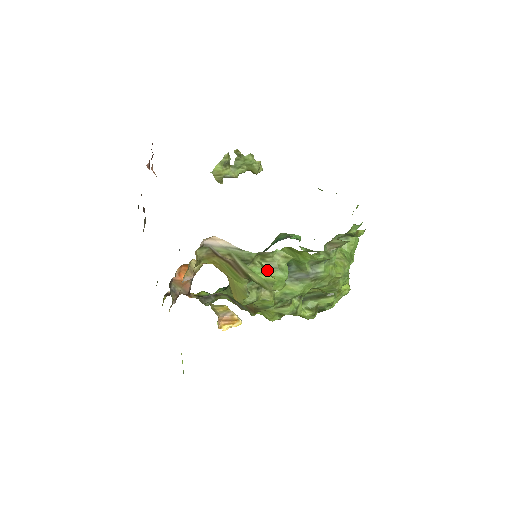
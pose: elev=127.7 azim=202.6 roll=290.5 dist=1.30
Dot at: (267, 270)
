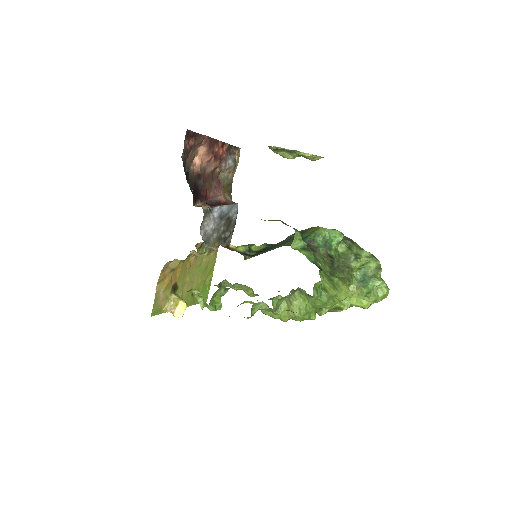
Dot at: occluded
